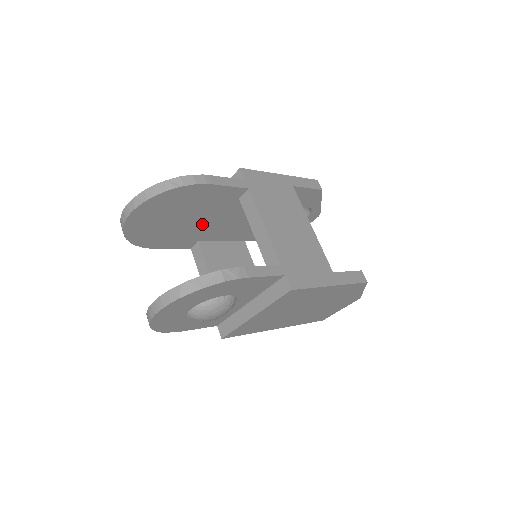
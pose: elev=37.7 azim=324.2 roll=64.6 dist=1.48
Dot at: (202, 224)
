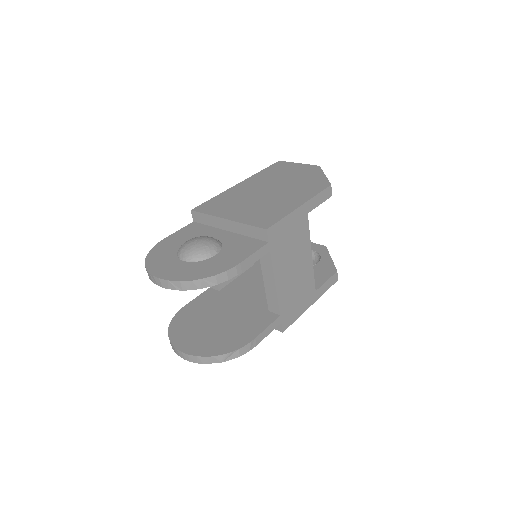
Dot at: occluded
